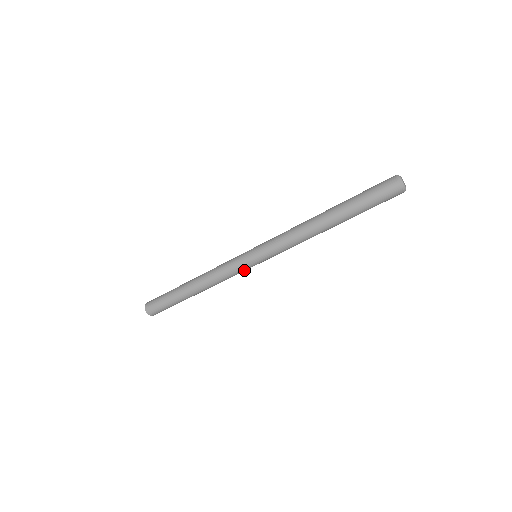
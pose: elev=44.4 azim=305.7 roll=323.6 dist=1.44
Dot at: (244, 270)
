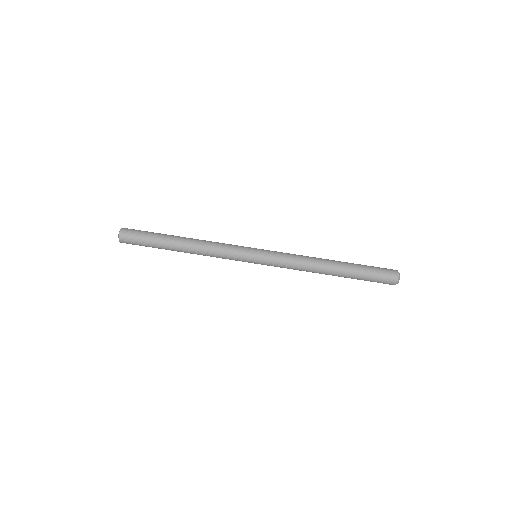
Dot at: (239, 259)
